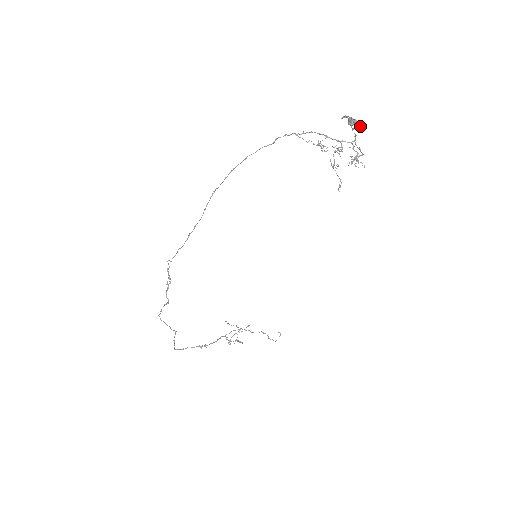
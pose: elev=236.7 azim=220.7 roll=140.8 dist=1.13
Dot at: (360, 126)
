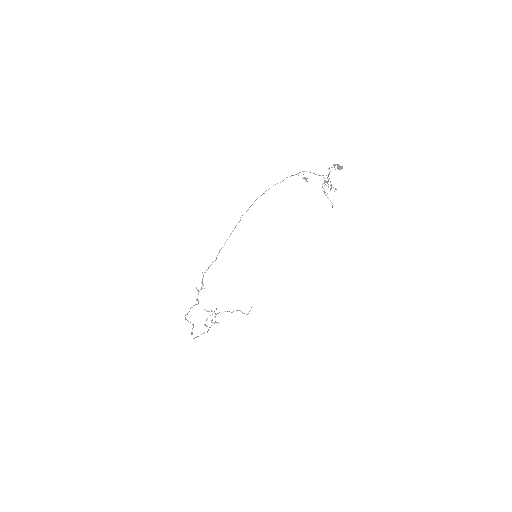
Dot at: (334, 166)
